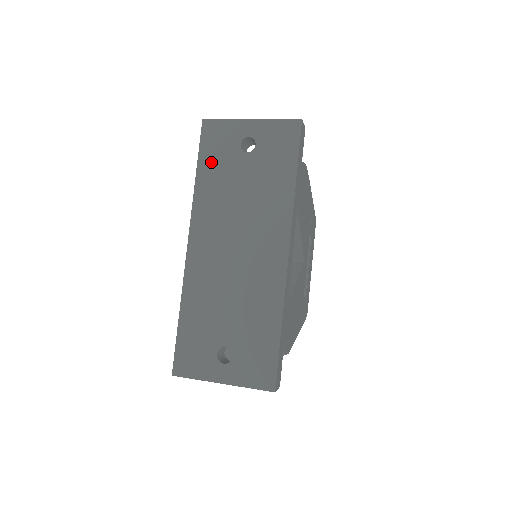
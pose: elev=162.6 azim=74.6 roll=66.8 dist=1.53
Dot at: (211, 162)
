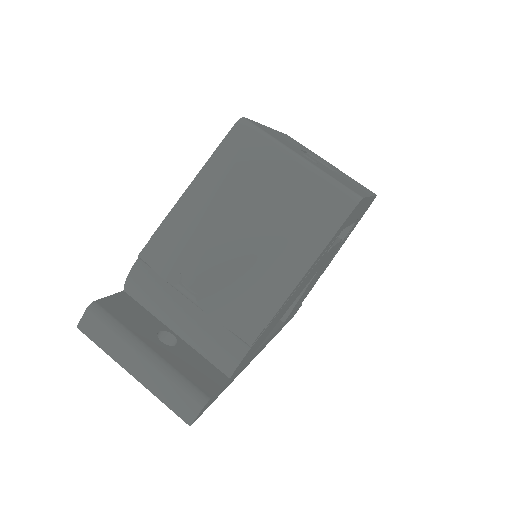
Dot at: occluded
